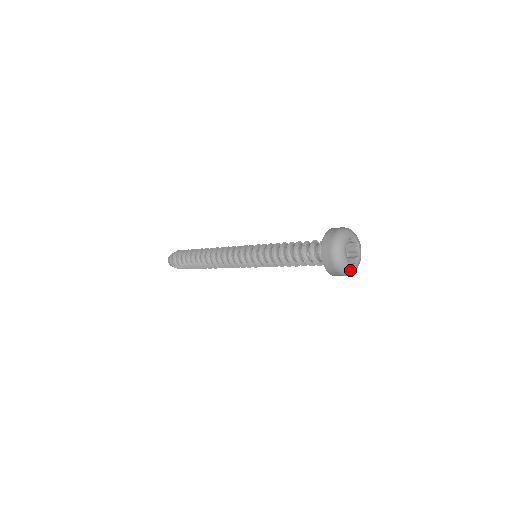
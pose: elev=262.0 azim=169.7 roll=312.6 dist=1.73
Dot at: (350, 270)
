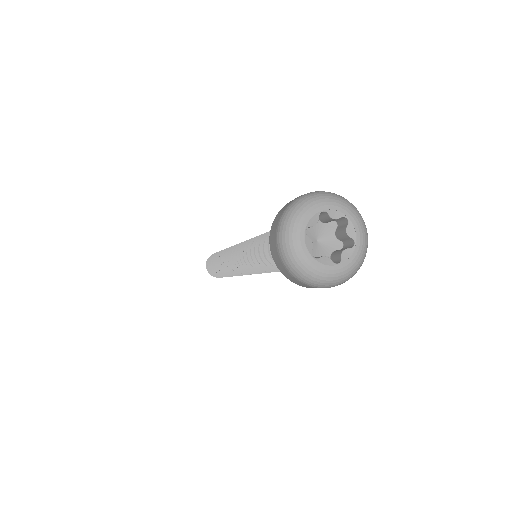
Dot at: (358, 261)
